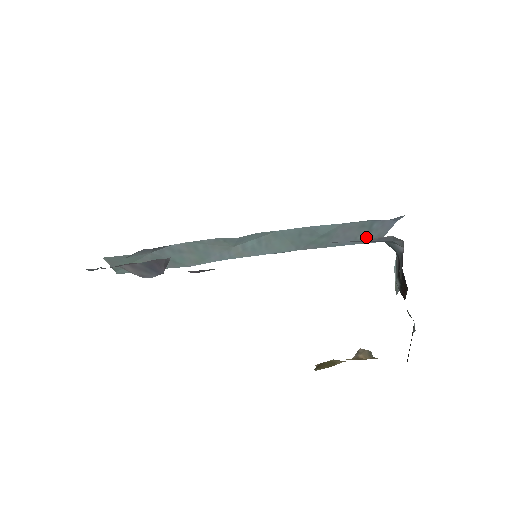
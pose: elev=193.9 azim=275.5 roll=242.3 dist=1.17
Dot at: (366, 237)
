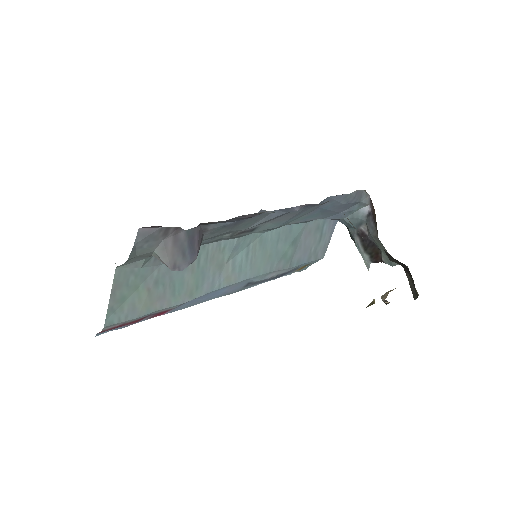
Dot at: (317, 249)
